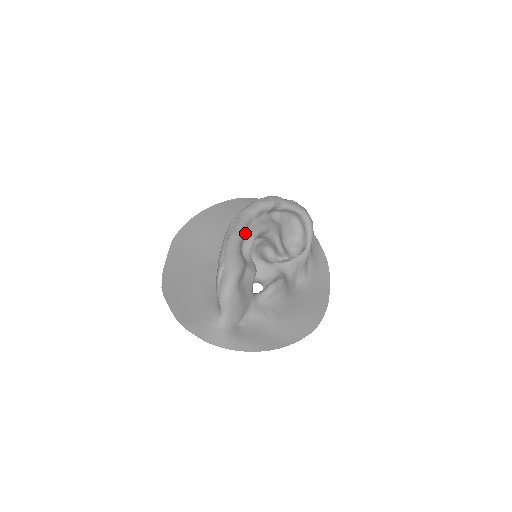
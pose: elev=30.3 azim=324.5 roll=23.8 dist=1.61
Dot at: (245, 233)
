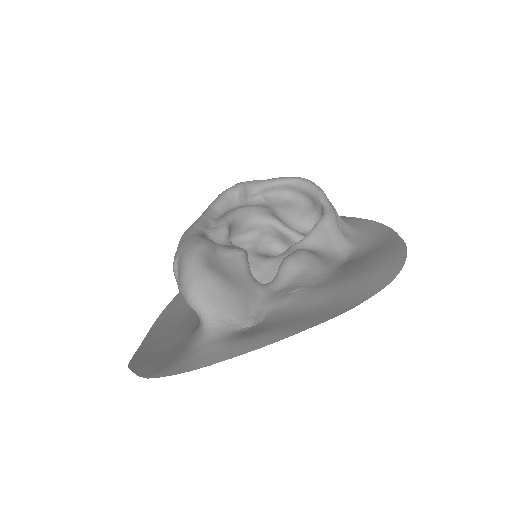
Dot at: (209, 224)
